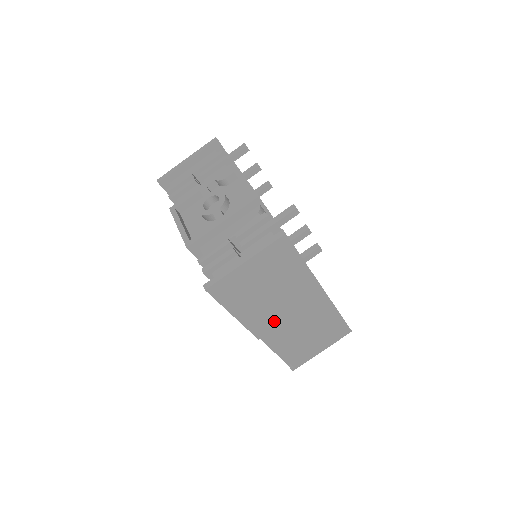
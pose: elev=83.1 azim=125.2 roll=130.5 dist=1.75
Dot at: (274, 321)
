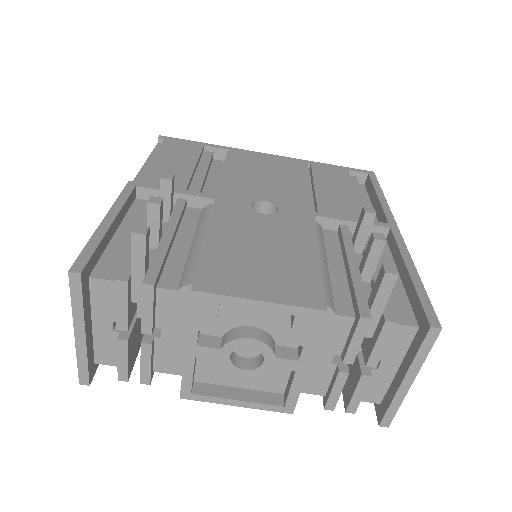
Dot at: occluded
